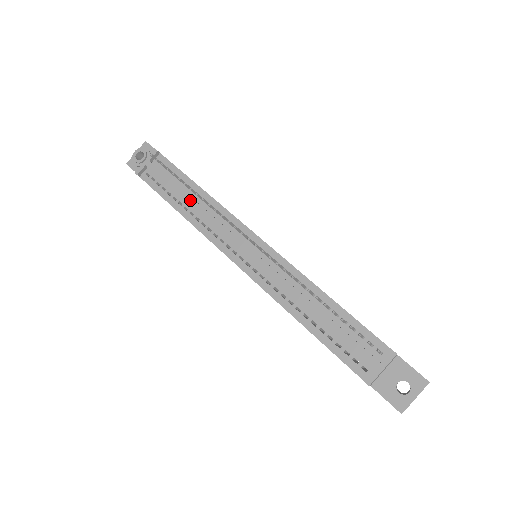
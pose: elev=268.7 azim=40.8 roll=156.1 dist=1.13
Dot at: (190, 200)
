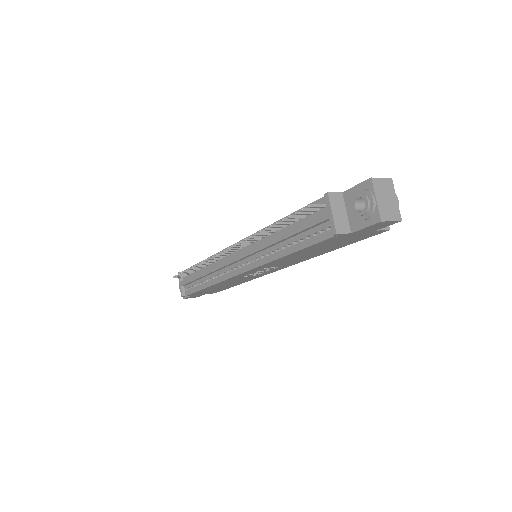
Dot at: (202, 274)
